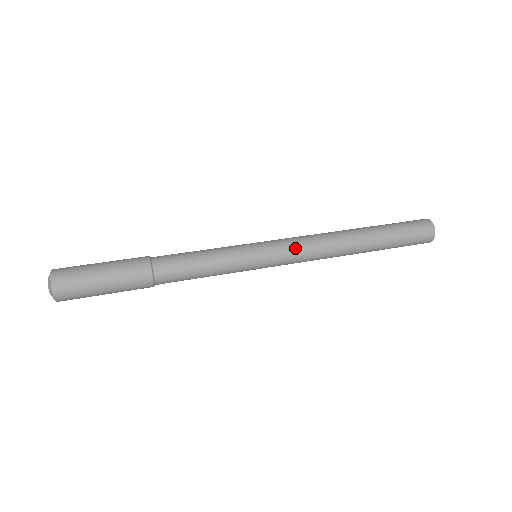
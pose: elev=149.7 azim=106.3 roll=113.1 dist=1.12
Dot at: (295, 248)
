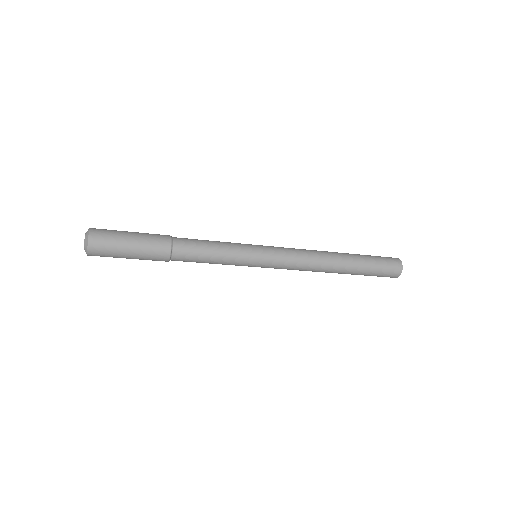
Dot at: (289, 256)
